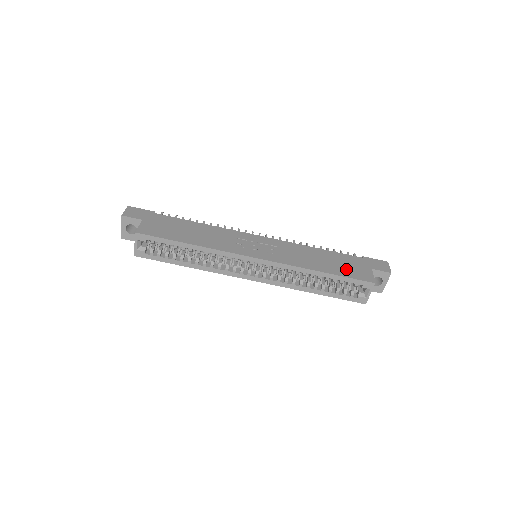
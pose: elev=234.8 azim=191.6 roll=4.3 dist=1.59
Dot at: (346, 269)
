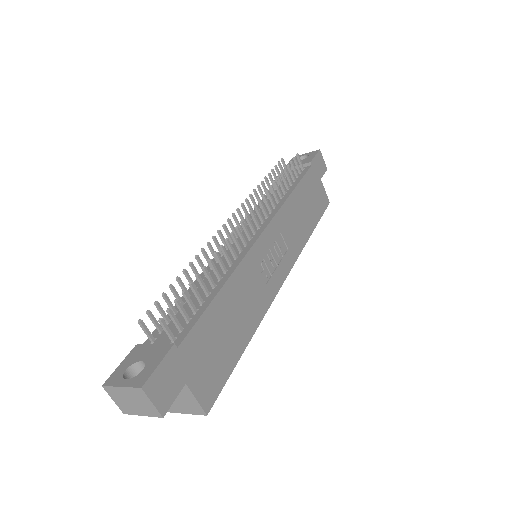
Dot at: (316, 205)
